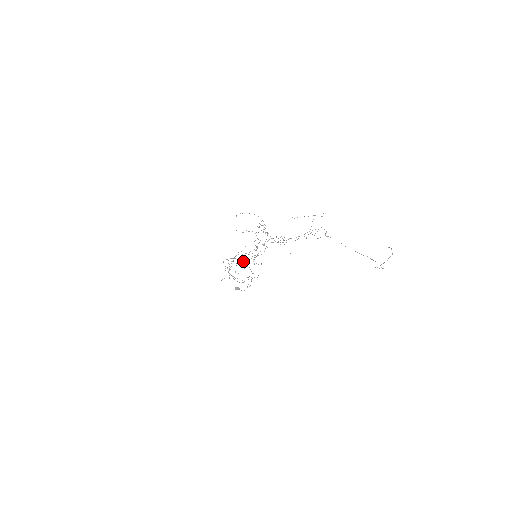
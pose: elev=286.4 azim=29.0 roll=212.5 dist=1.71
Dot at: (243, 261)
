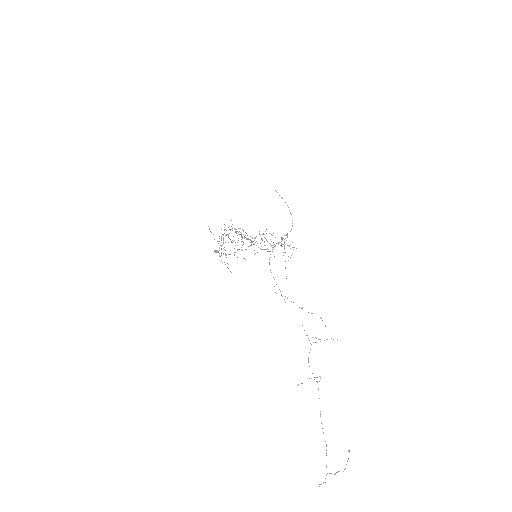
Dot at: occluded
